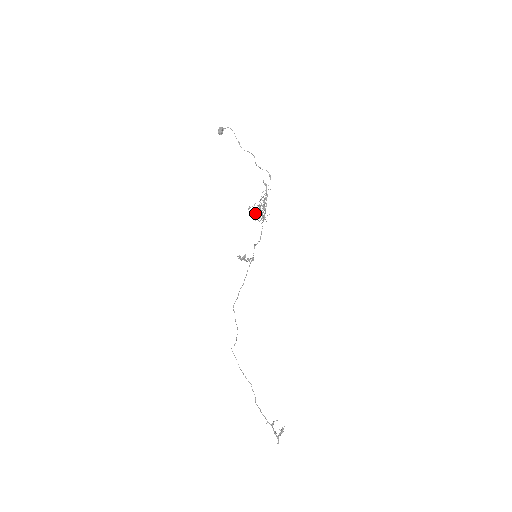
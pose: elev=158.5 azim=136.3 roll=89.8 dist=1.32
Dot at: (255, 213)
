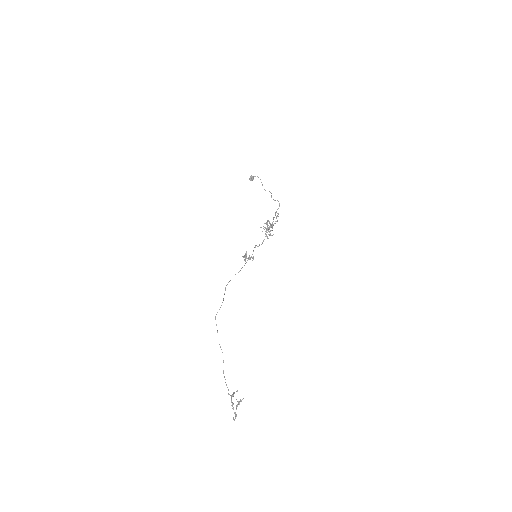
Dot at: (264, 229)
